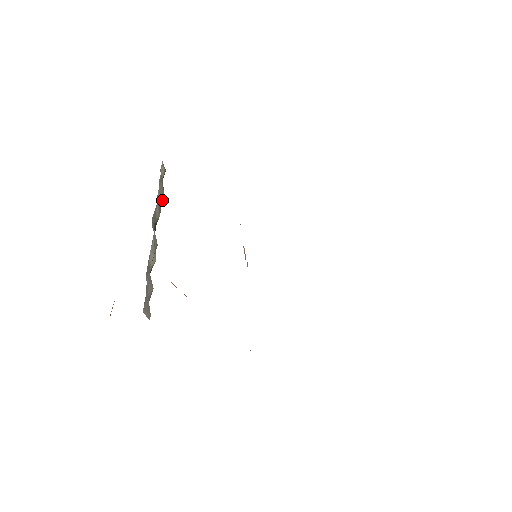
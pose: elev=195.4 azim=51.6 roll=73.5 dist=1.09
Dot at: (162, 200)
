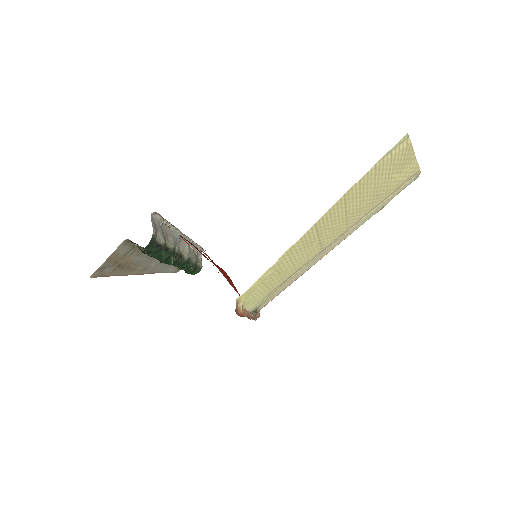
Dot at: (193, 258)
